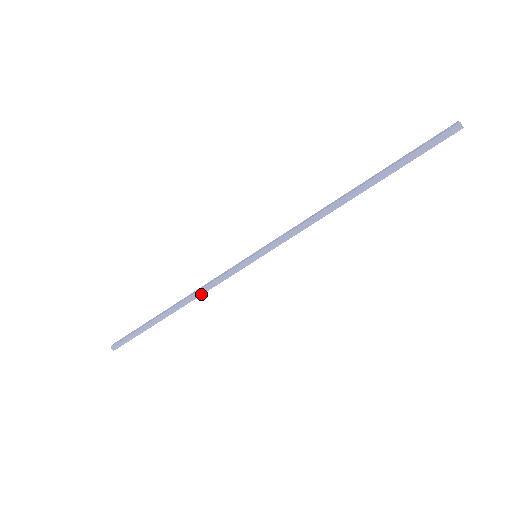
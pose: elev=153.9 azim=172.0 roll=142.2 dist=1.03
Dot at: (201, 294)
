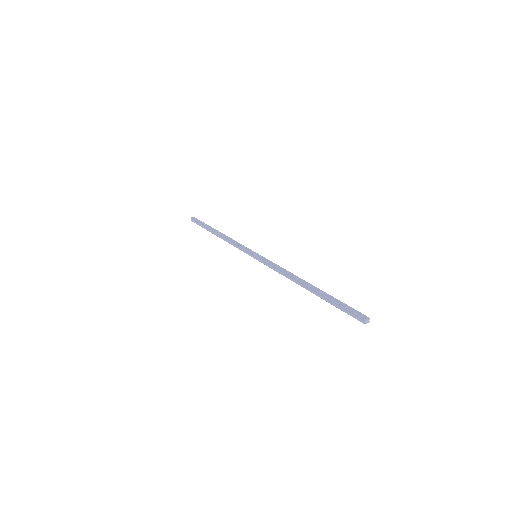
Dot at: (228, 242)
